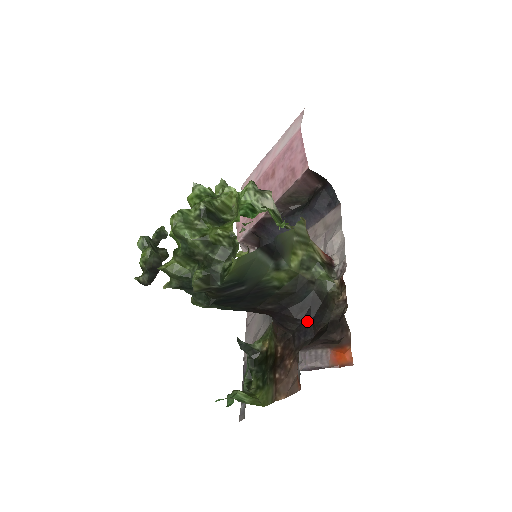
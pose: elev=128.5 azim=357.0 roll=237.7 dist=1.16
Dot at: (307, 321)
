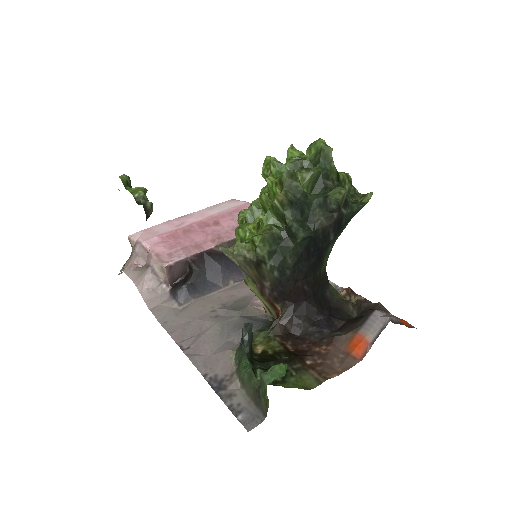
Dot at: (326, 316)
